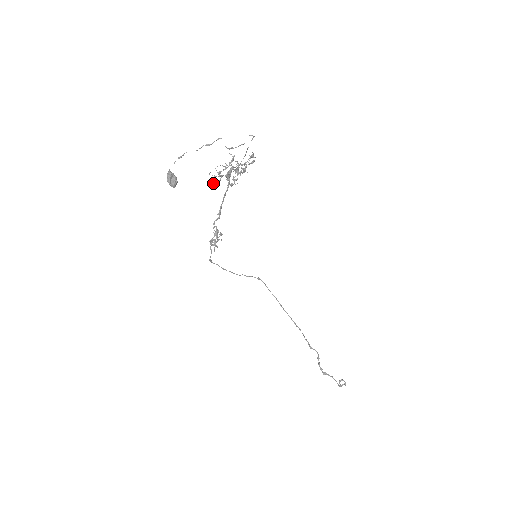
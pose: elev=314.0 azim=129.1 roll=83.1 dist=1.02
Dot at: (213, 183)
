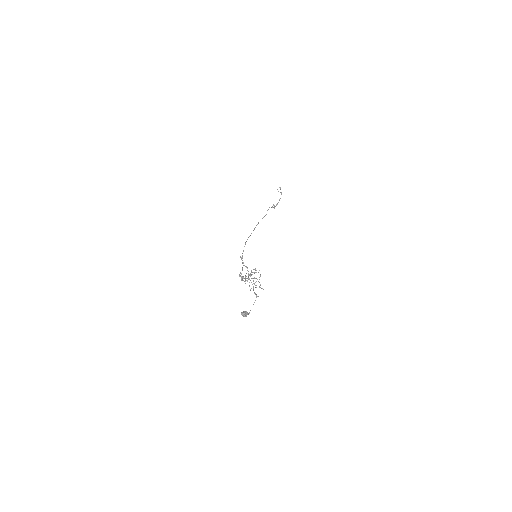
Dot at: (254, 293)
